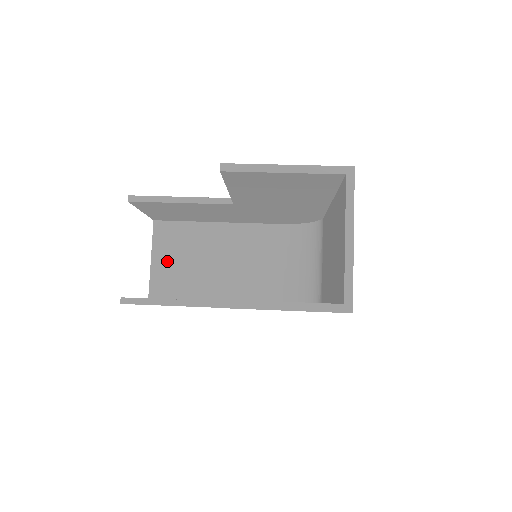
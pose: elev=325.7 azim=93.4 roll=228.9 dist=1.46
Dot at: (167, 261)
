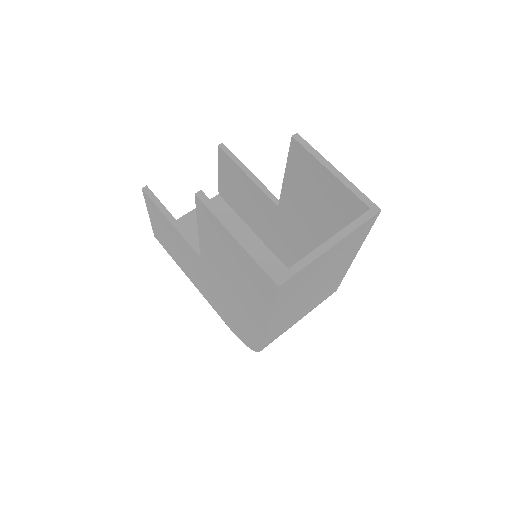
Dot at: occluded
